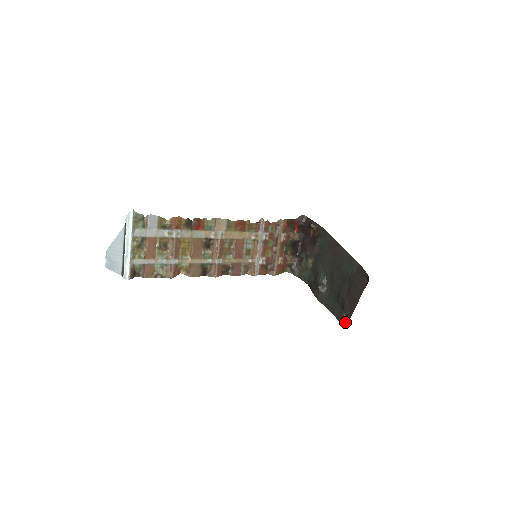
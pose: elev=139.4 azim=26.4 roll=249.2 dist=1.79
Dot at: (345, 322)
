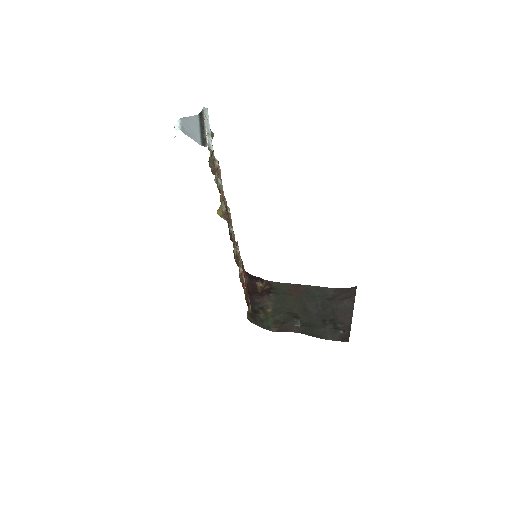
Dot at: (347, 336)
